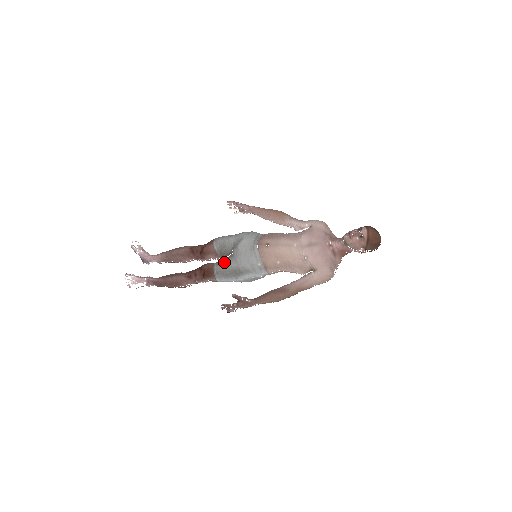
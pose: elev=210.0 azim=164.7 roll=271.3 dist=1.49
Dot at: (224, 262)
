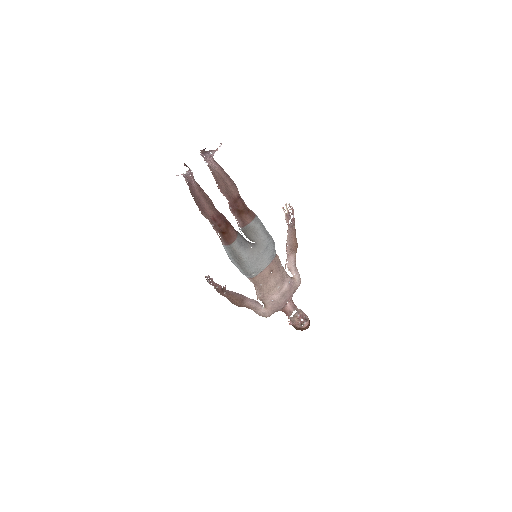
Dot at: (243, 248)
